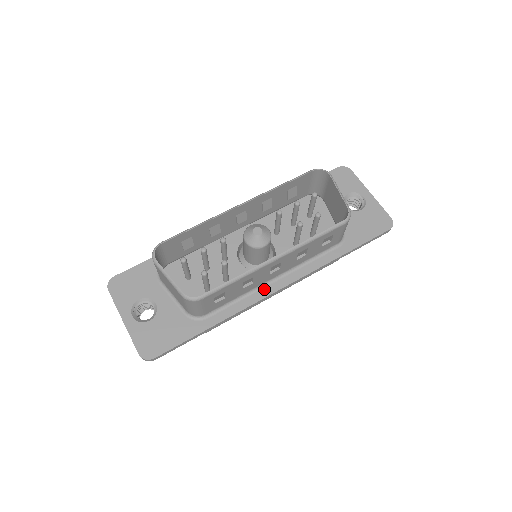
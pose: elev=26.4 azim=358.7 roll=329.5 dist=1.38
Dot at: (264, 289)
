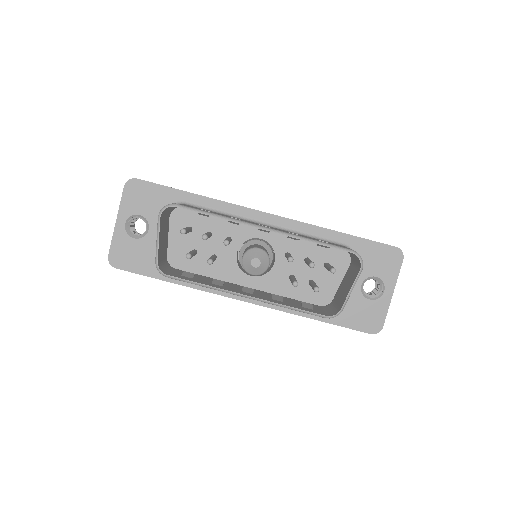
Dot at: occluded
